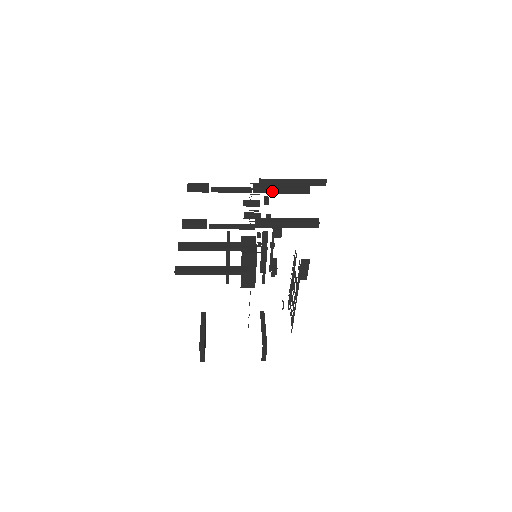
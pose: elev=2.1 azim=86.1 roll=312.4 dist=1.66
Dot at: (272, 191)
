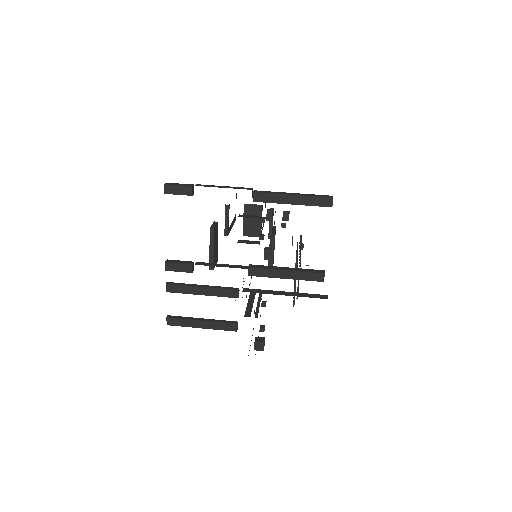
Dot at: (279, 202)
